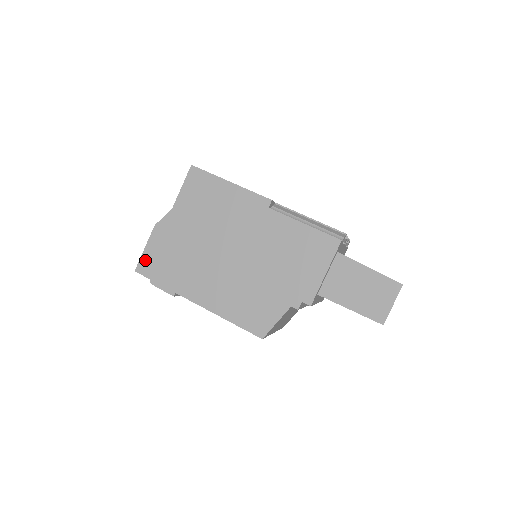
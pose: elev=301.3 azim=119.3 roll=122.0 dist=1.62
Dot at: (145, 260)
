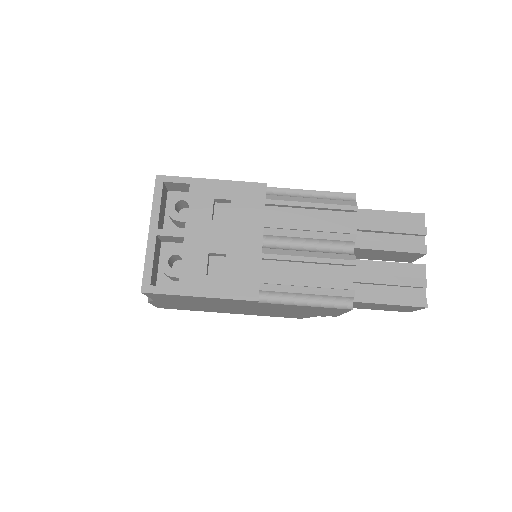
Dot at: (161, 307)
